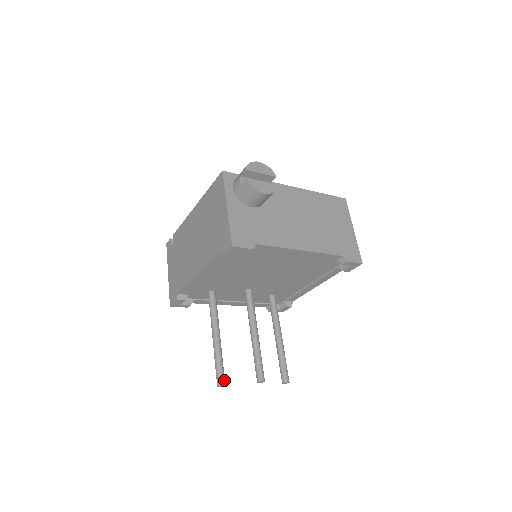
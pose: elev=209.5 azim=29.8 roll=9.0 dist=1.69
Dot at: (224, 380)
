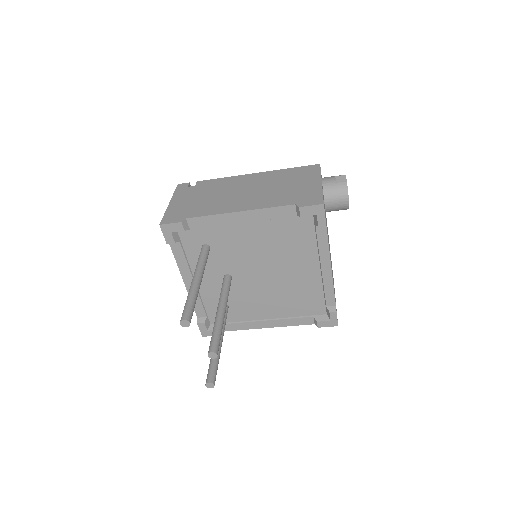
Dot at: occluded
